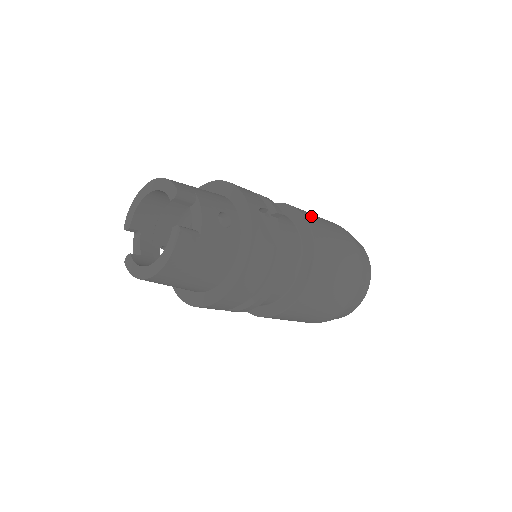
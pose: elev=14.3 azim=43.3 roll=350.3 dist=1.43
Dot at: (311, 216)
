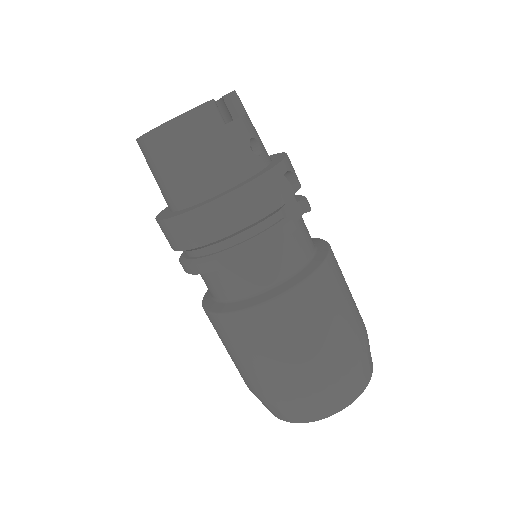
Dot at: occluded
